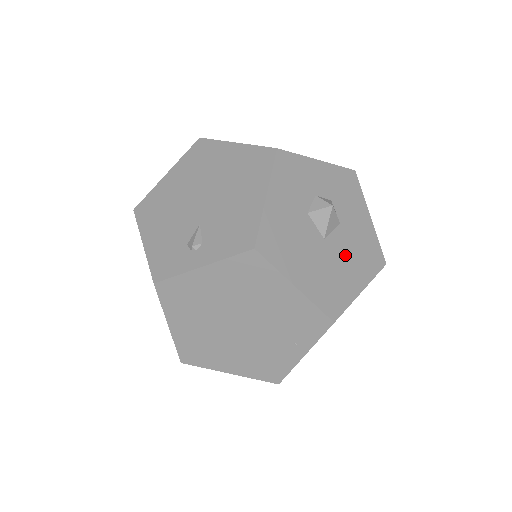
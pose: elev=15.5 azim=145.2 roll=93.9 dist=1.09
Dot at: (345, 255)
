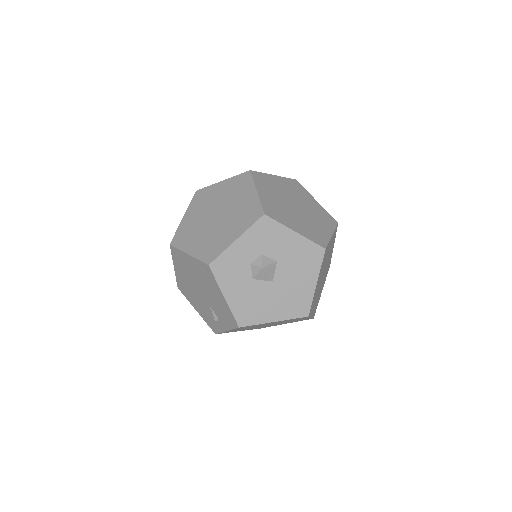
Dot at: (292, 276)
